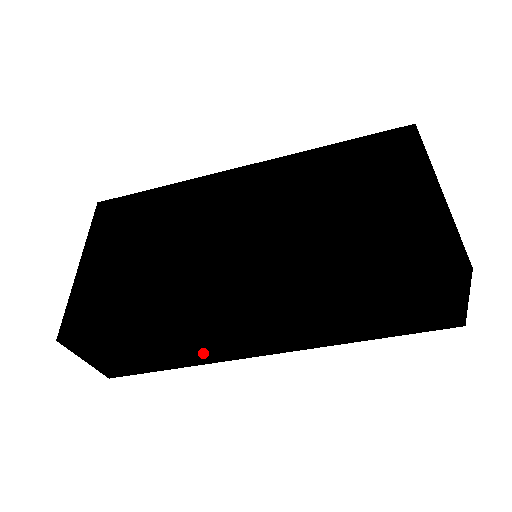
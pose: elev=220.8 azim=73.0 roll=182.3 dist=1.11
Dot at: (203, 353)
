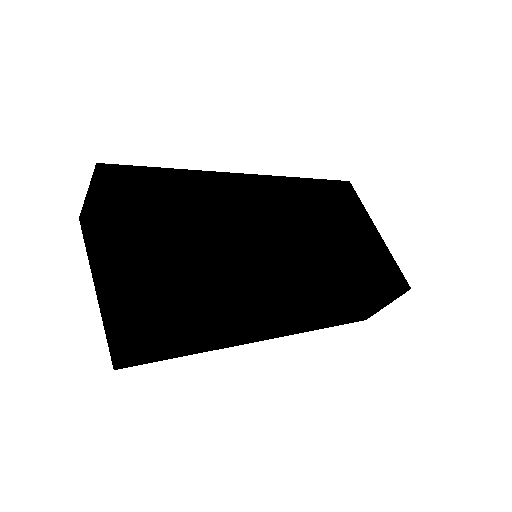
Dot at: (229, 340)
